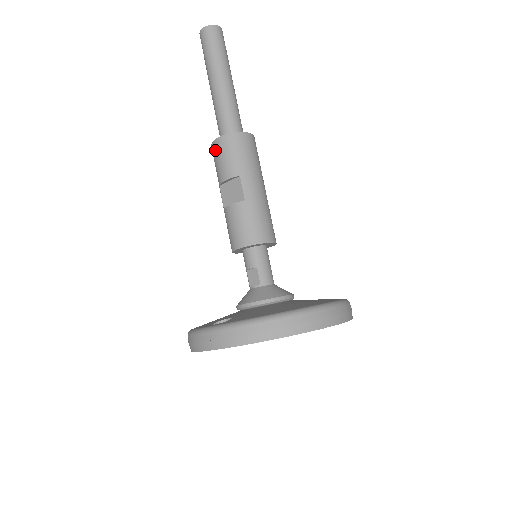
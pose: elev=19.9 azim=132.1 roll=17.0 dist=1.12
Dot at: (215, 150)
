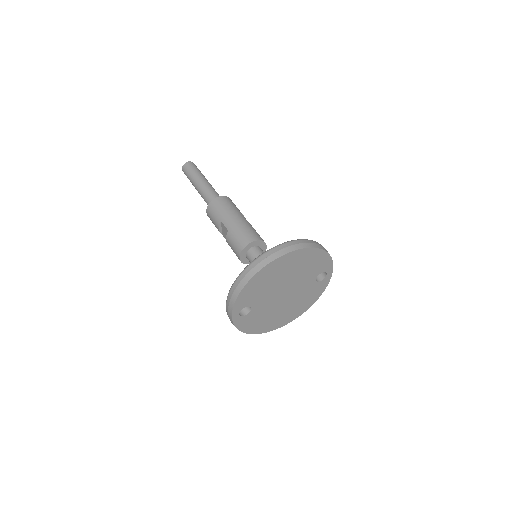
Dot at: (210, 219)
